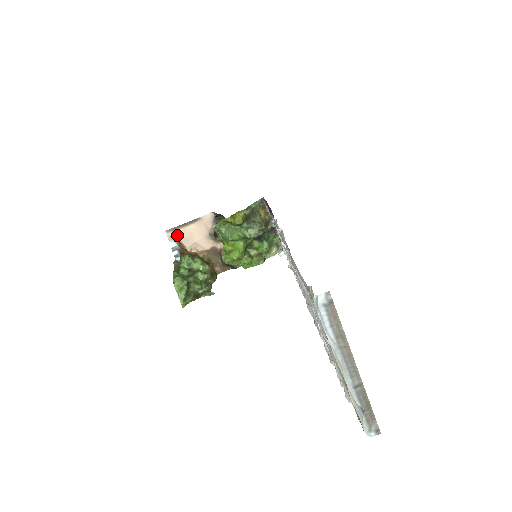
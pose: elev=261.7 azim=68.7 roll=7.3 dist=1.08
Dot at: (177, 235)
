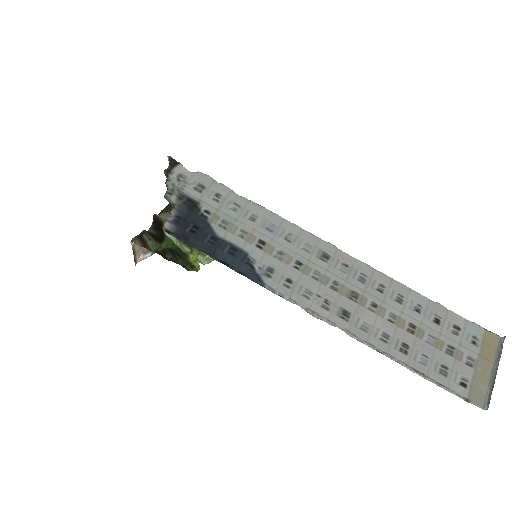
Dot at: (139, 256)
